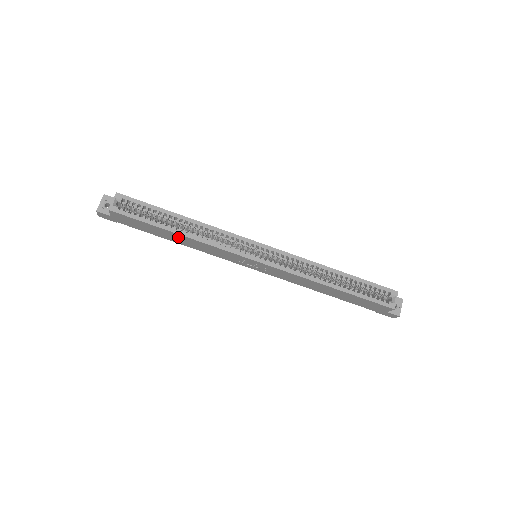
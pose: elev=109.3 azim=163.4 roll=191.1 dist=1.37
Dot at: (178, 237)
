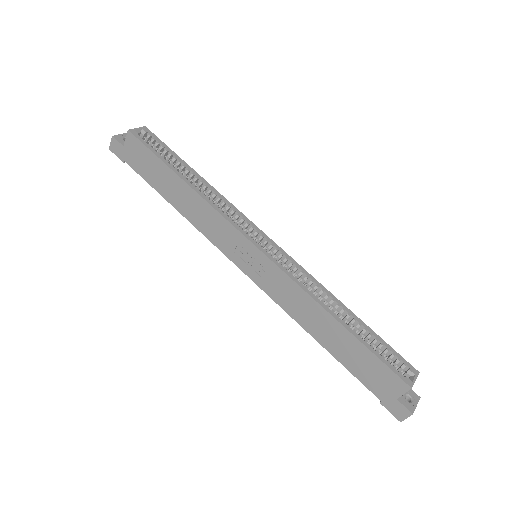
Dot at: (182, 191)
